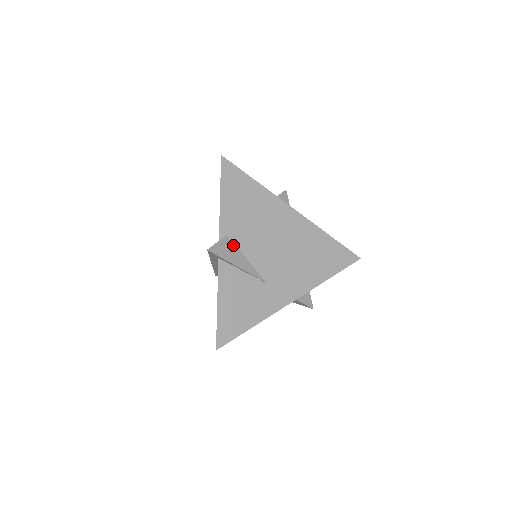
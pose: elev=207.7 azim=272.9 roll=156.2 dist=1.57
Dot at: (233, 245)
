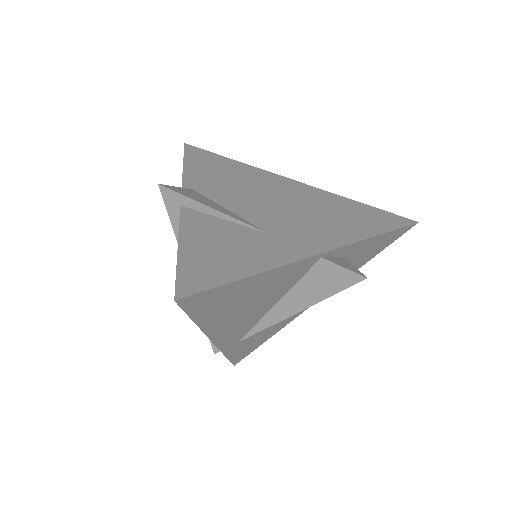
Dot at: (204, 197)
